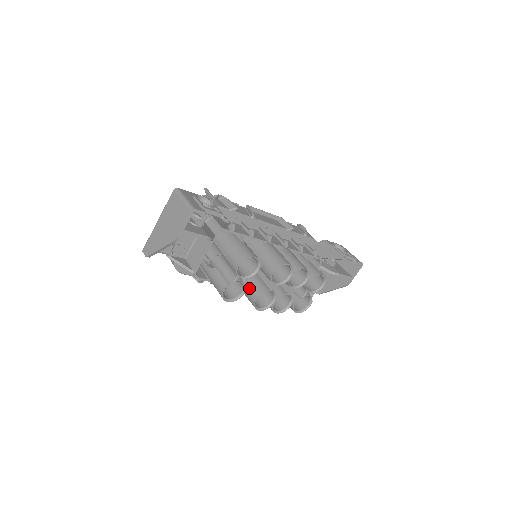
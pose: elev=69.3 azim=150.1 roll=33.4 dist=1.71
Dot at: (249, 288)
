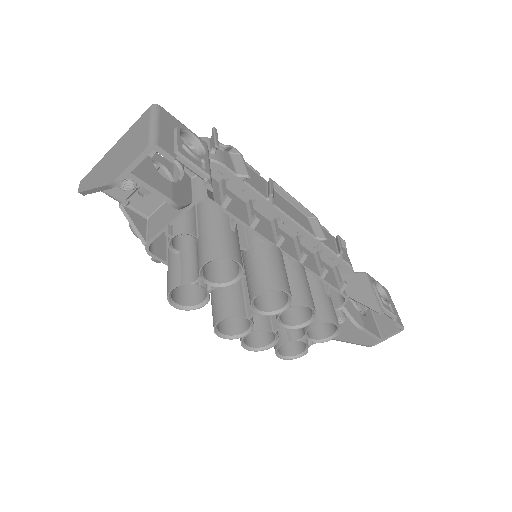
Dot at: (218, 299)
